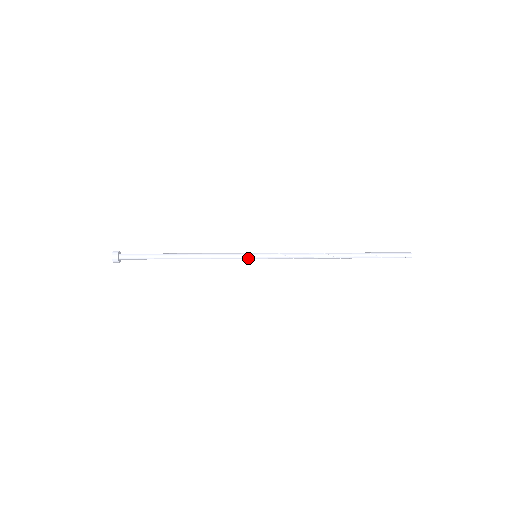
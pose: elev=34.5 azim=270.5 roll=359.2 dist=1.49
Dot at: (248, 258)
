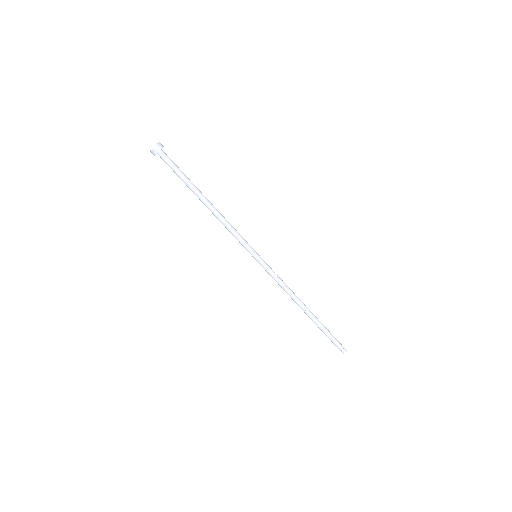
Dot at: (251, 251)
